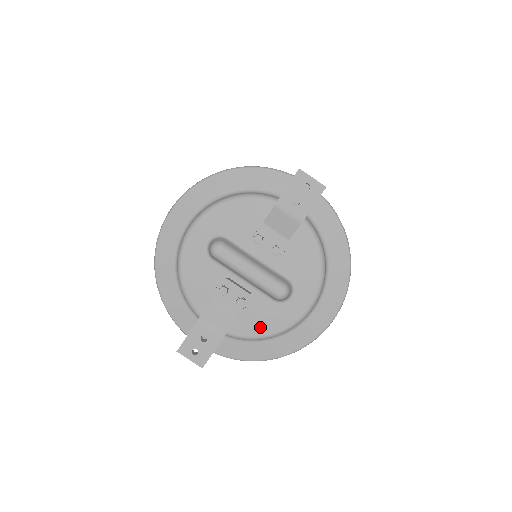
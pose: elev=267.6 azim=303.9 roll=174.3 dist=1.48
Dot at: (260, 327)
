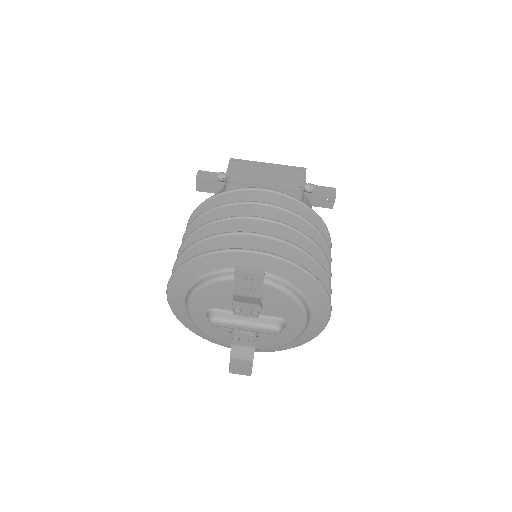
Dot at: (276, 342)
